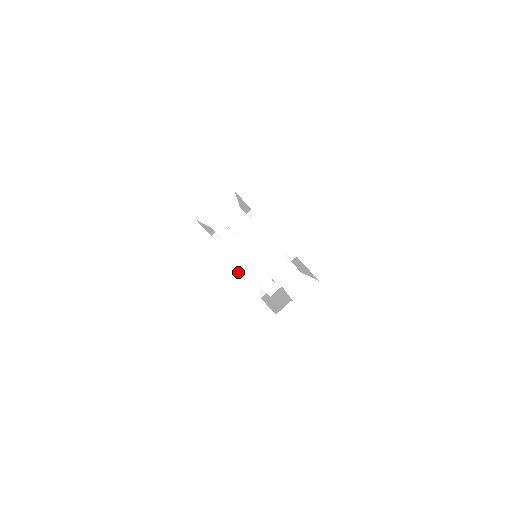
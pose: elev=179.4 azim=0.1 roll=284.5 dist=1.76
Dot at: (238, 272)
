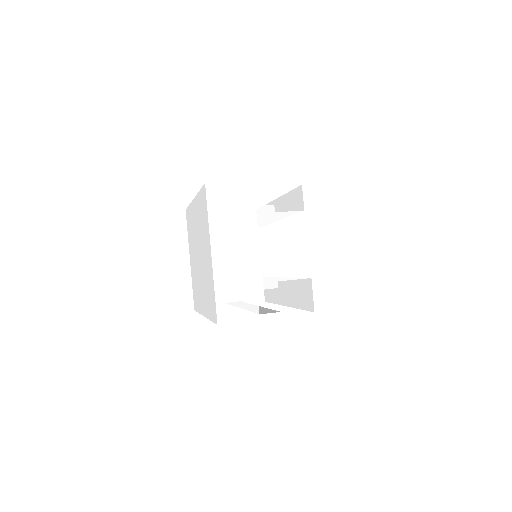
Dot at: (255, 253)
